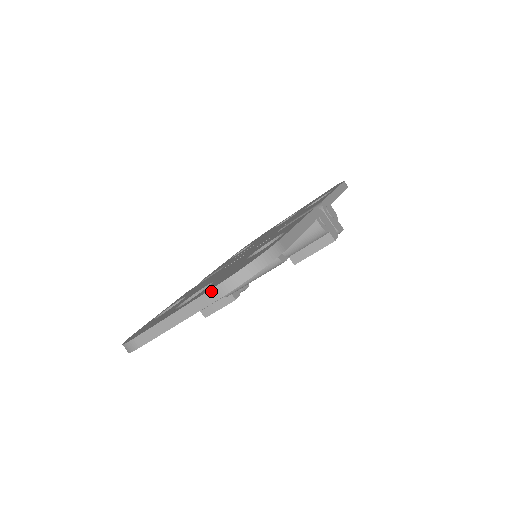
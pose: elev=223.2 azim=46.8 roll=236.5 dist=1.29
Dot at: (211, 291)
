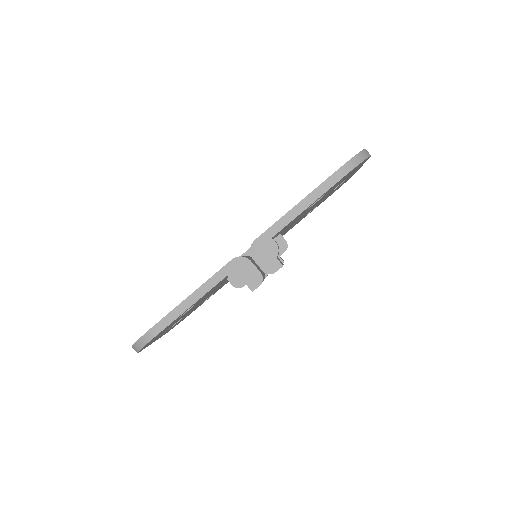
Dot at: occluded
